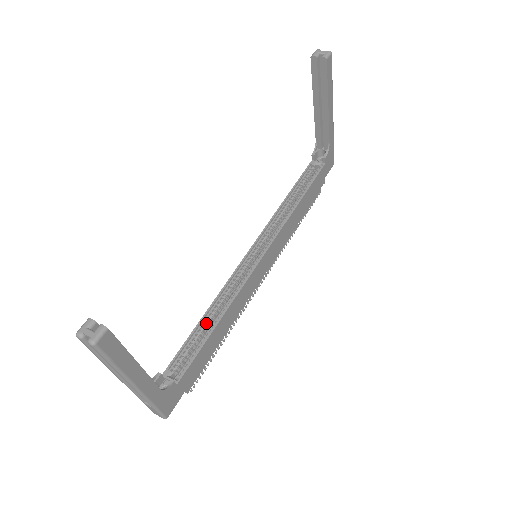
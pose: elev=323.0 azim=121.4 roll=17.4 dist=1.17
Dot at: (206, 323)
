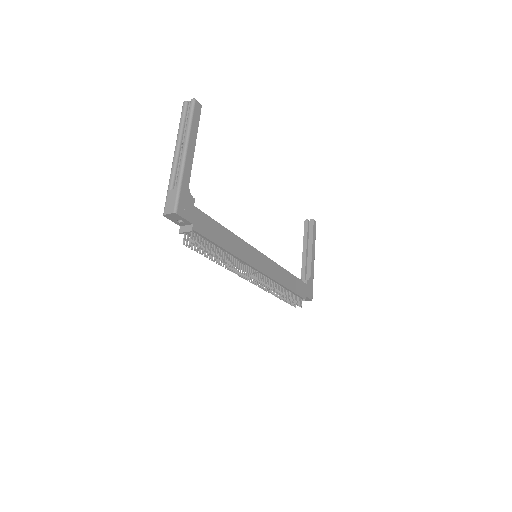
Dot at: occluded
